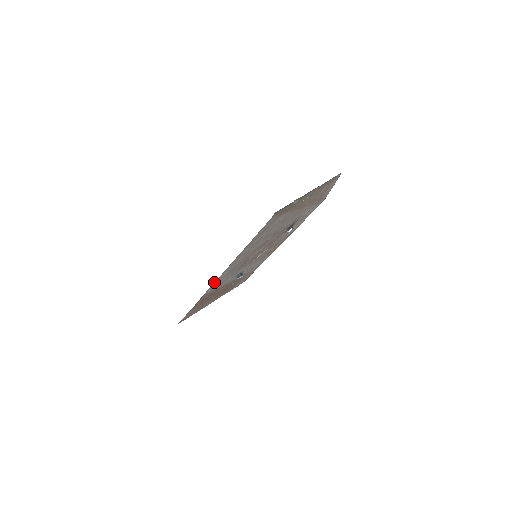
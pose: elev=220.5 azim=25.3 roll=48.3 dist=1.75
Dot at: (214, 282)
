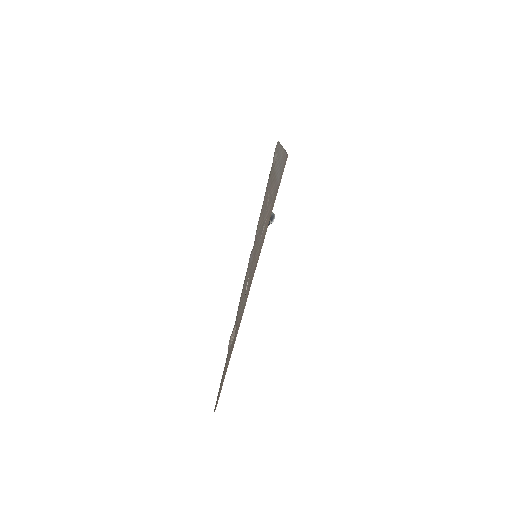
Dot at: occluded
